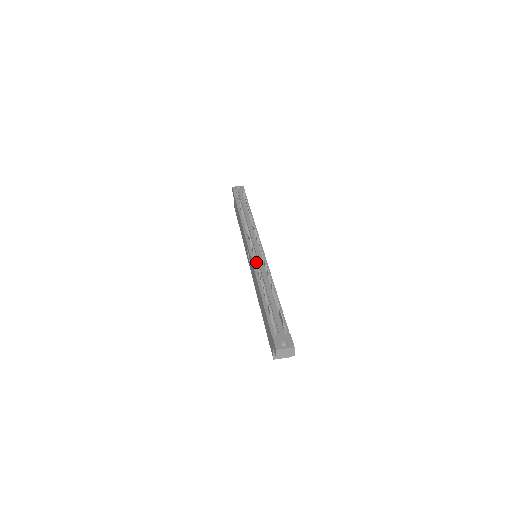
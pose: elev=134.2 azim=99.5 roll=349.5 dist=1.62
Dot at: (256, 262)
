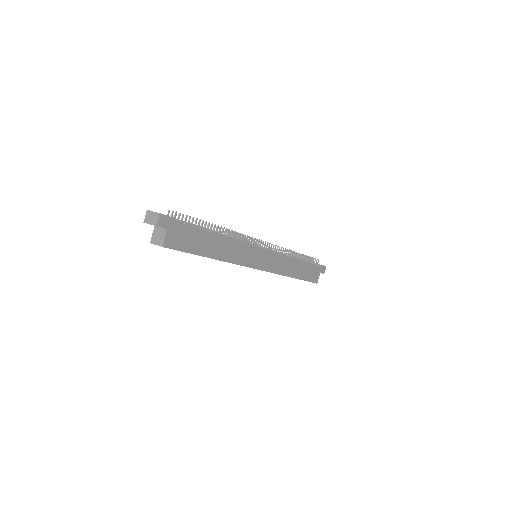
Dot at: (238, 234)
